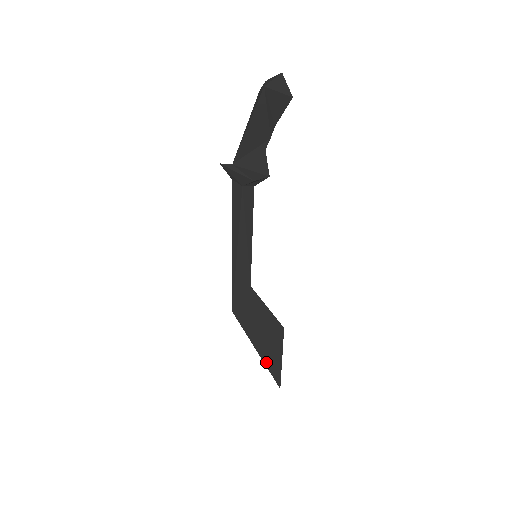
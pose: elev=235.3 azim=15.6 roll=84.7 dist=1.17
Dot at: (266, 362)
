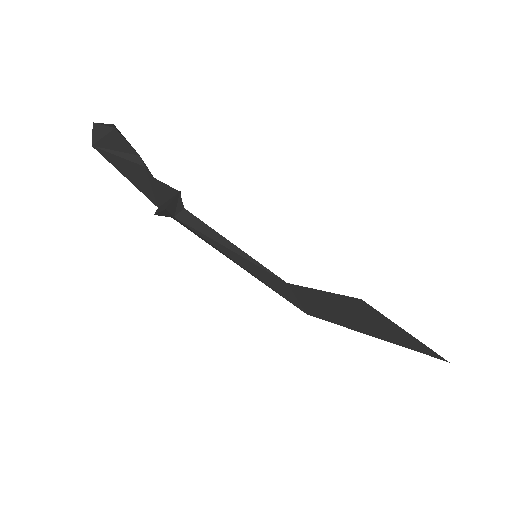
Dot at: (396, 342)
